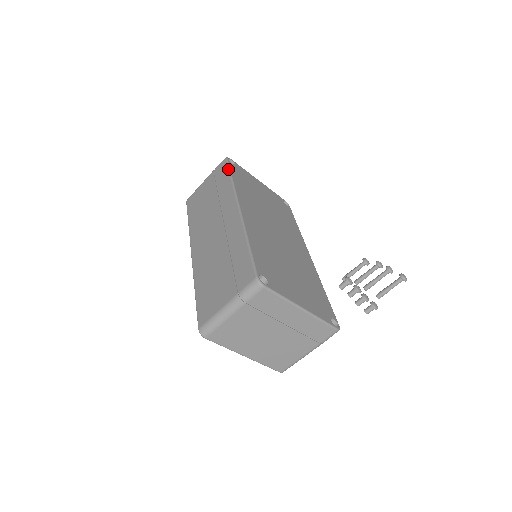
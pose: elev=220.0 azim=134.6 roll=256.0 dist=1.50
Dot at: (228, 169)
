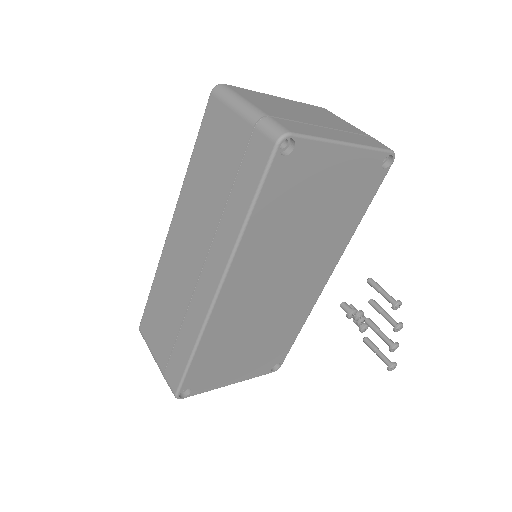
Dot at: (257, 187)
